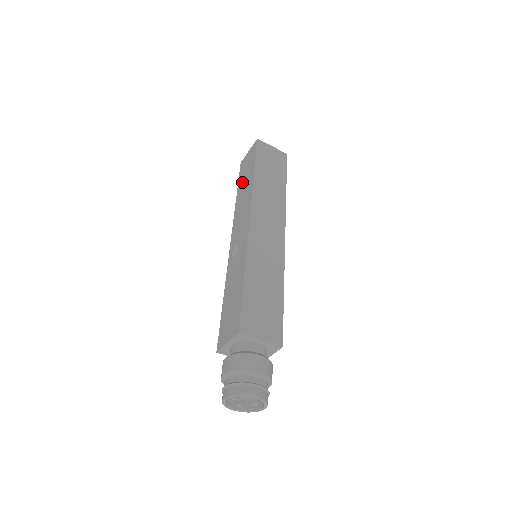
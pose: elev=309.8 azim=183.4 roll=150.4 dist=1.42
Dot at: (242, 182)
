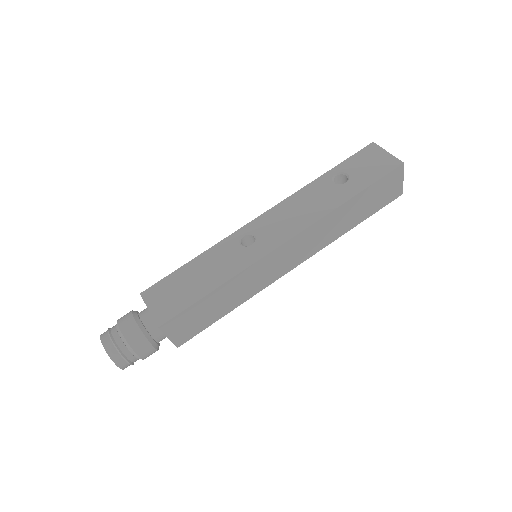
Dot at: (342, 173)
